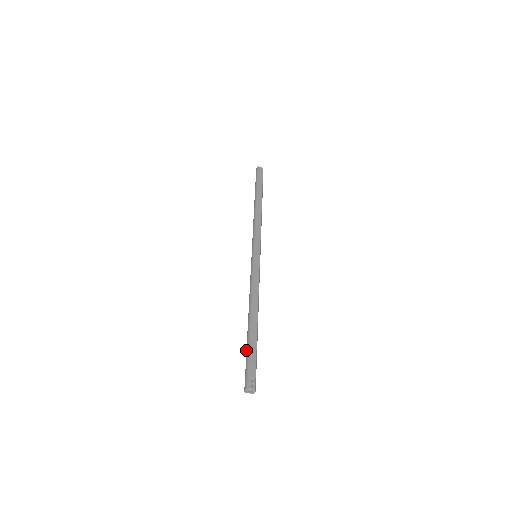
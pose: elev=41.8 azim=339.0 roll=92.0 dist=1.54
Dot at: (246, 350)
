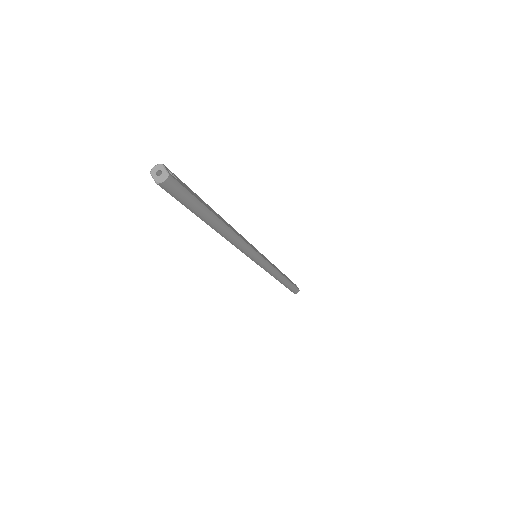
Dot at: occluded
